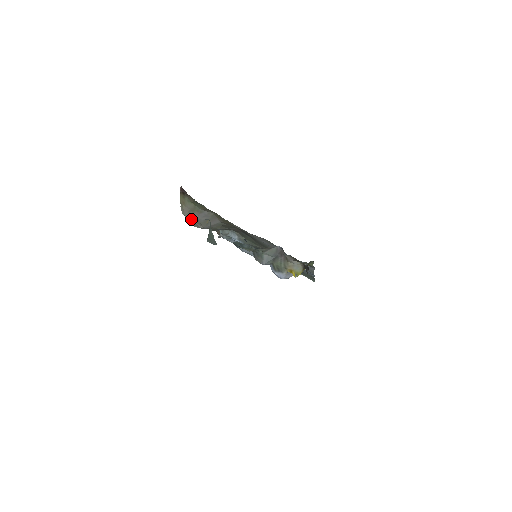
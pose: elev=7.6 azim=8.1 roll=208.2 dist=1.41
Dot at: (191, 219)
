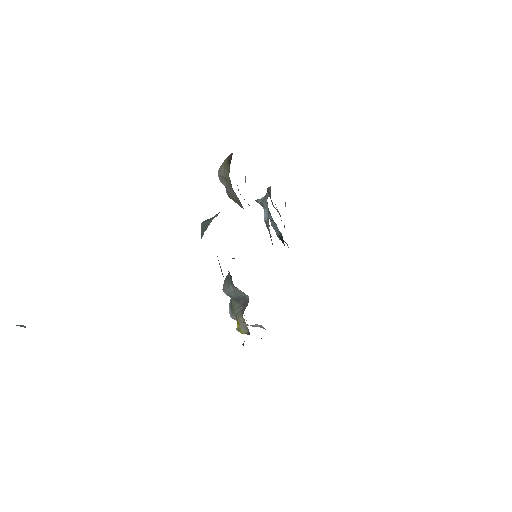
Dot at: (221, 182)
